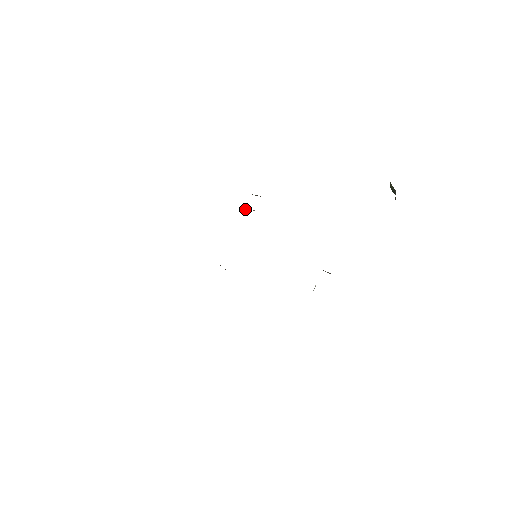
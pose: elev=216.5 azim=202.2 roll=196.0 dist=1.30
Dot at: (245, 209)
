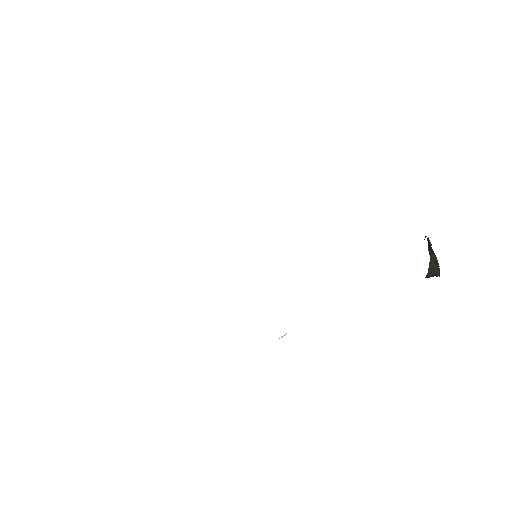
Dot at: occluded
